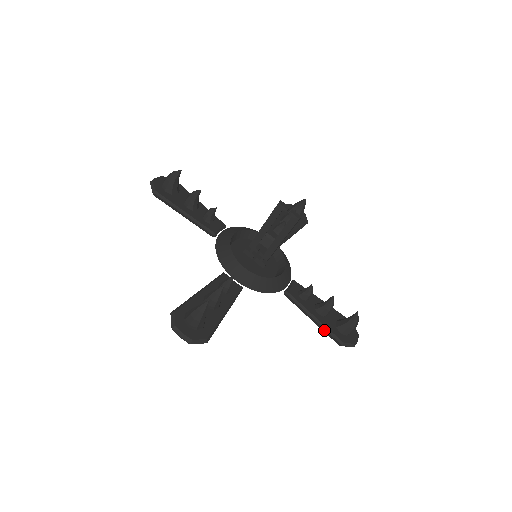
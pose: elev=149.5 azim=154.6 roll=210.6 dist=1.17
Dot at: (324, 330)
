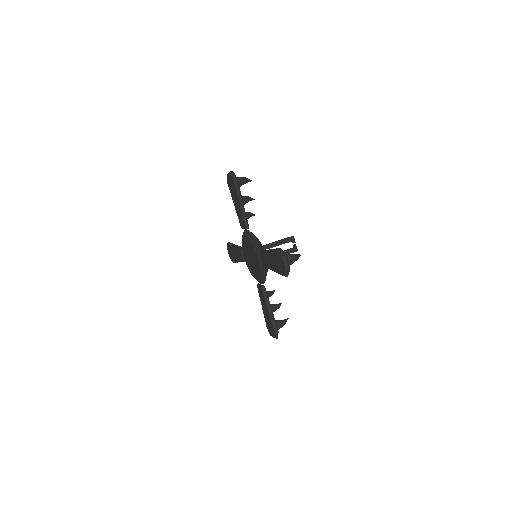
Dot at: (273, 319)
